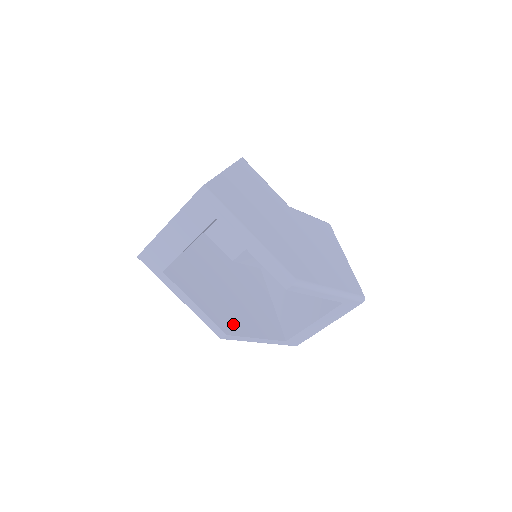
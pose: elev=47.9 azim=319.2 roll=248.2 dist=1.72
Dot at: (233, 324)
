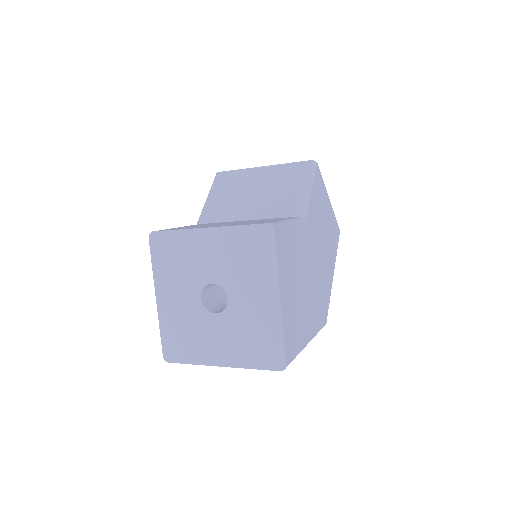
Dot at: occluded
